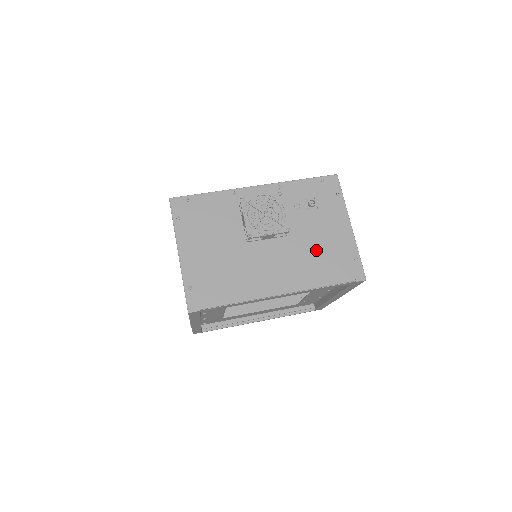
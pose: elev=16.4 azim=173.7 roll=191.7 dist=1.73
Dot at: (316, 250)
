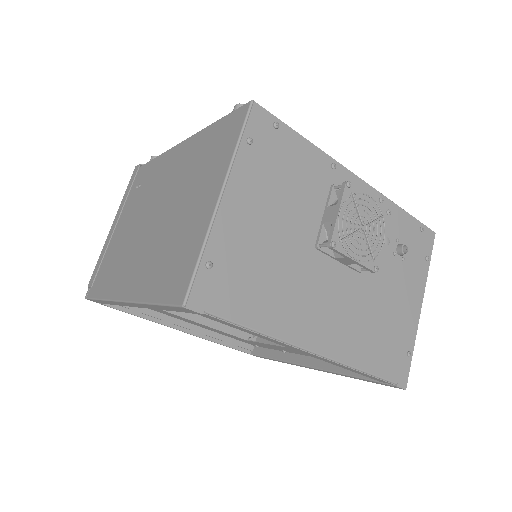
Dot at: (379, 315)
